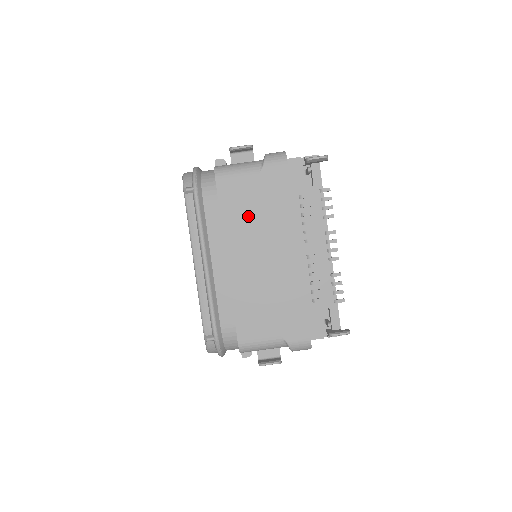
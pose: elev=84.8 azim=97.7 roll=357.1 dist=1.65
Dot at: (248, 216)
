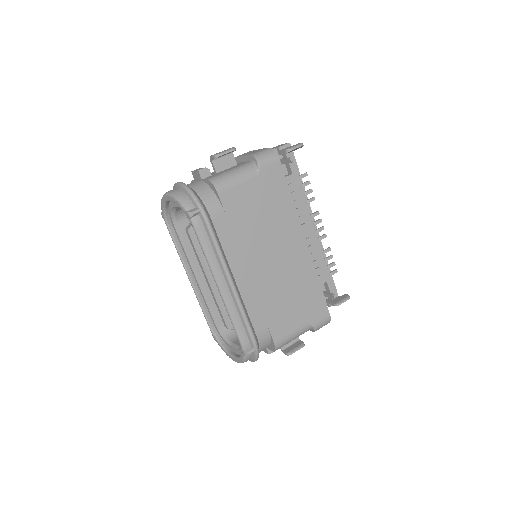
Dot at: (257, 223)
